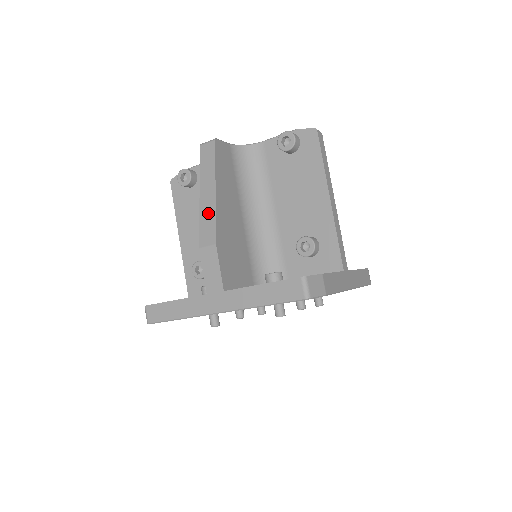
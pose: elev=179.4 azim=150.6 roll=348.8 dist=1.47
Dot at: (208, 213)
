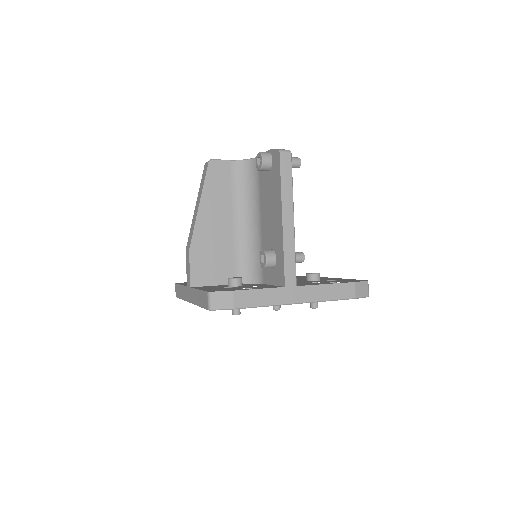
Dot at: (193, 224)
